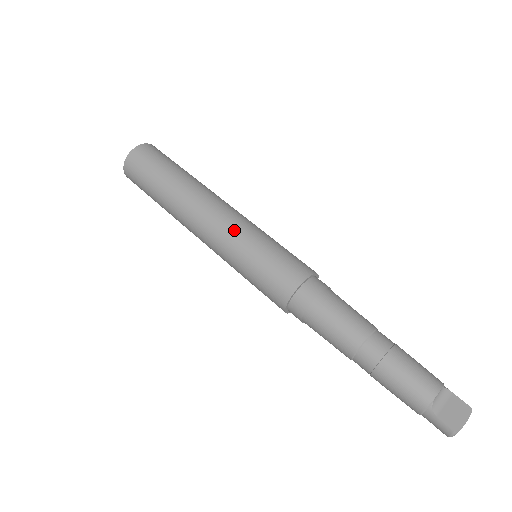
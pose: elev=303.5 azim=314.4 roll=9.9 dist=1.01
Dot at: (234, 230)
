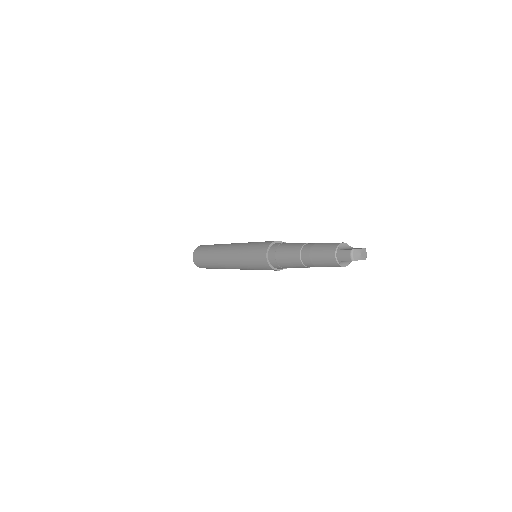
Dot at: (244, 243)
